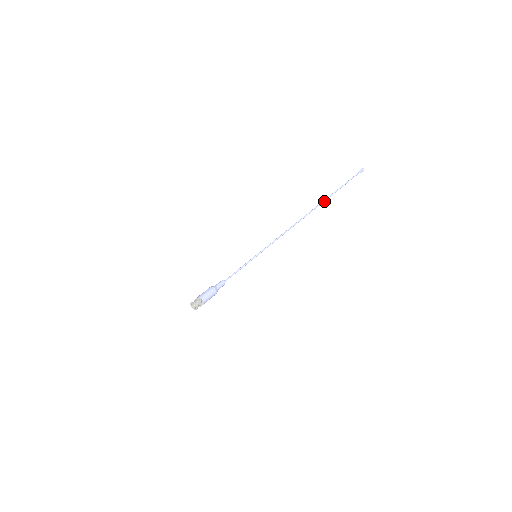
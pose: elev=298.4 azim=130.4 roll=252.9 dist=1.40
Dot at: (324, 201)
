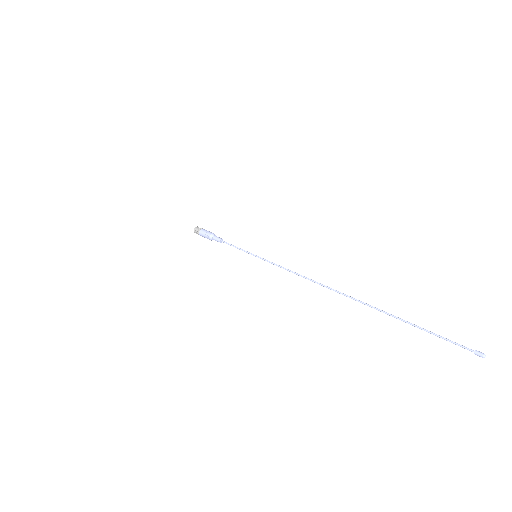
Dot at: (369, 305)
